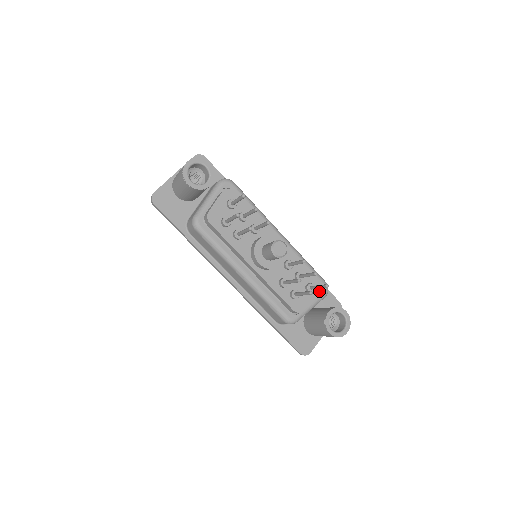
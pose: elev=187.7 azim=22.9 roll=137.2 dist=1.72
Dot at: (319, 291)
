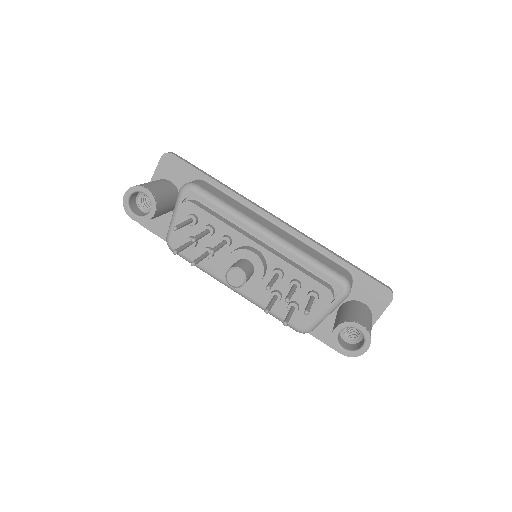
Dot at: (328, 297)
